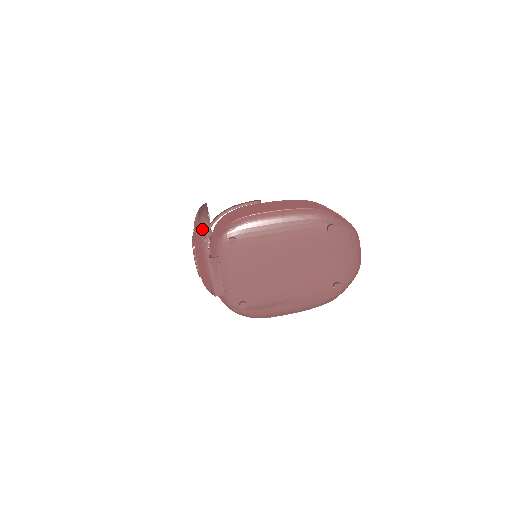
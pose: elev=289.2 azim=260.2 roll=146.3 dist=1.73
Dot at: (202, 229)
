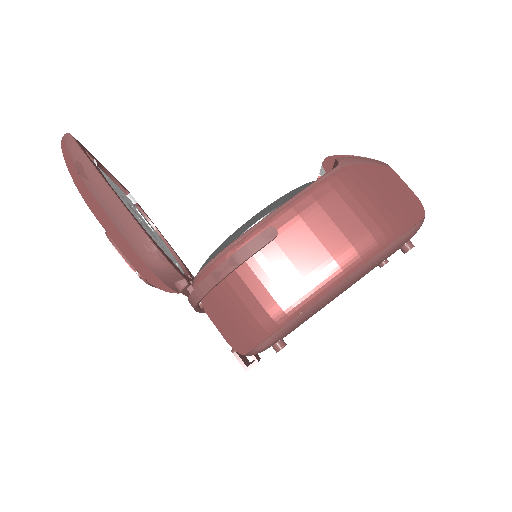
Dot at: (164, 278)
